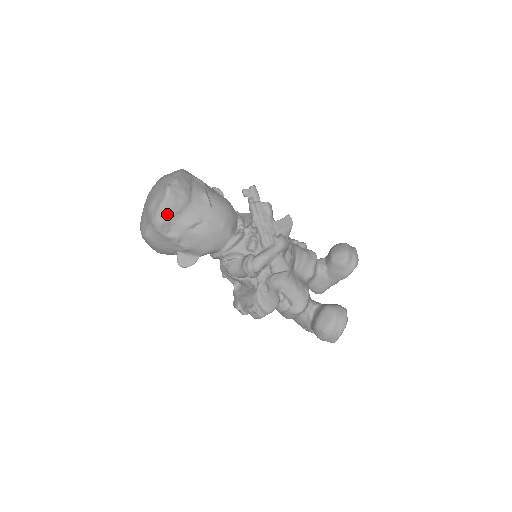
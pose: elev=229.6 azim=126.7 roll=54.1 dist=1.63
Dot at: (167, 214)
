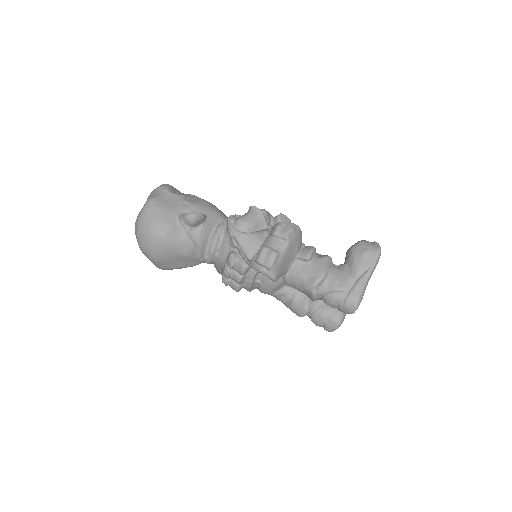
Dot at: (171, 186)
